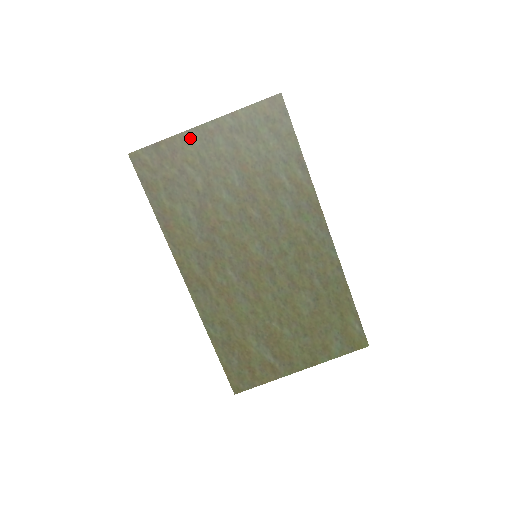
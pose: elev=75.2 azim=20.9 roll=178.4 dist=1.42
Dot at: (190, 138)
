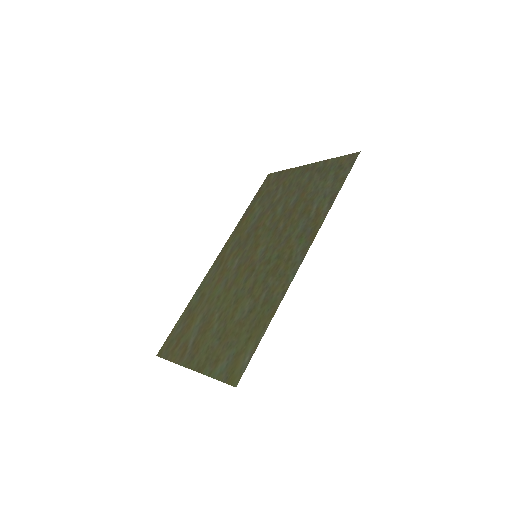
Dot at: (297, 171)
